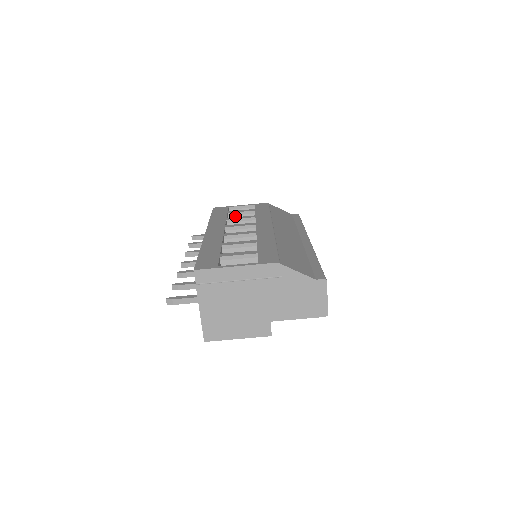
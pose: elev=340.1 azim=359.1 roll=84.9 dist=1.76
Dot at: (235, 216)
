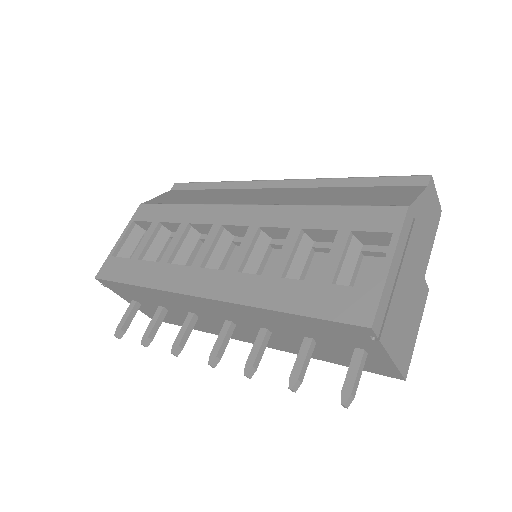
Dot at: (147, 253)
